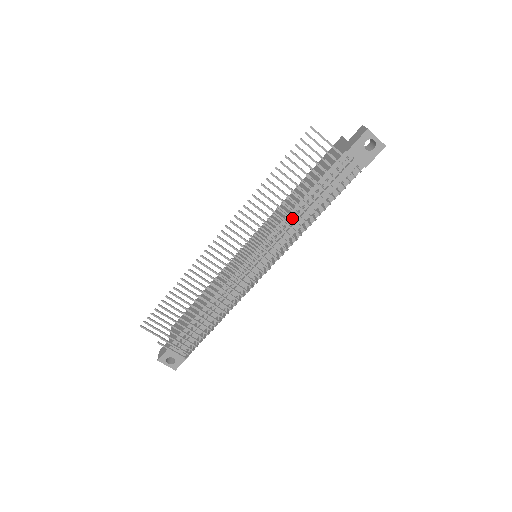
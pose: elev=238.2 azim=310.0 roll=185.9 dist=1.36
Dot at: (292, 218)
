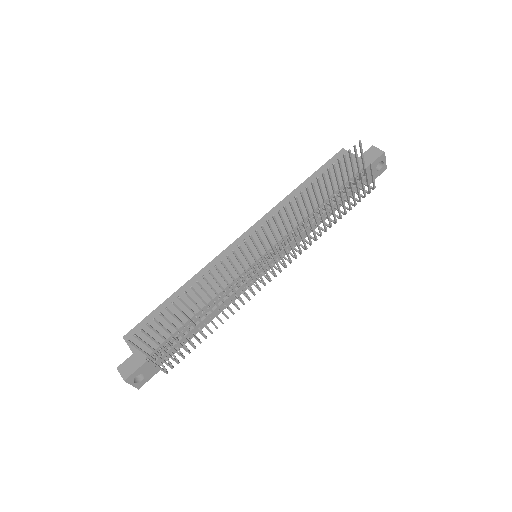
Dot at: occluded
